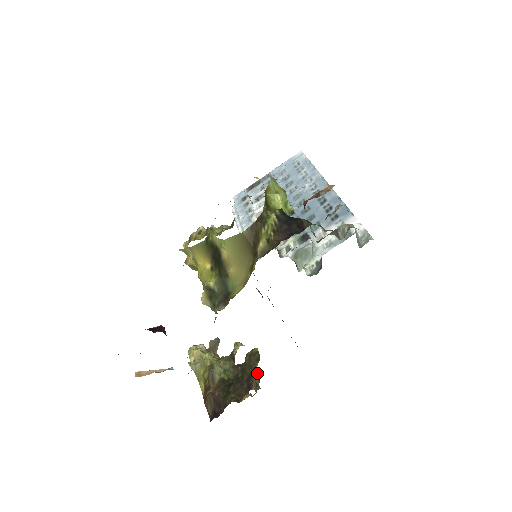
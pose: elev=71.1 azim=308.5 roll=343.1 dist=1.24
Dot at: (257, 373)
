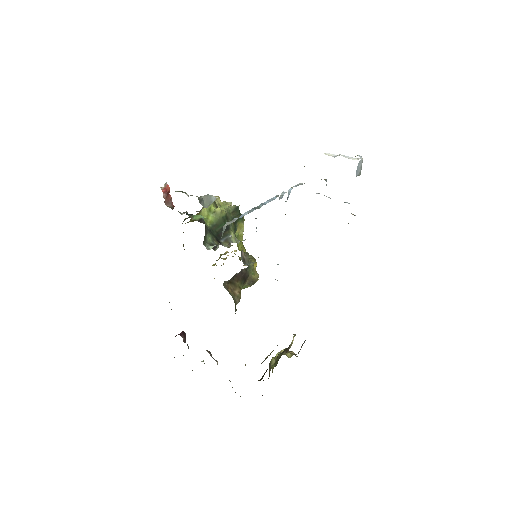
Dot at: occluded
